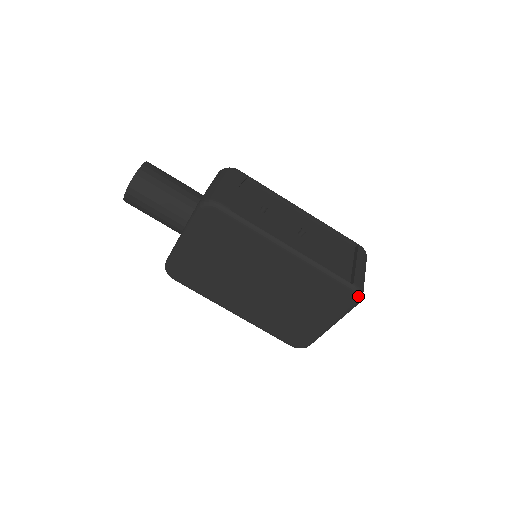
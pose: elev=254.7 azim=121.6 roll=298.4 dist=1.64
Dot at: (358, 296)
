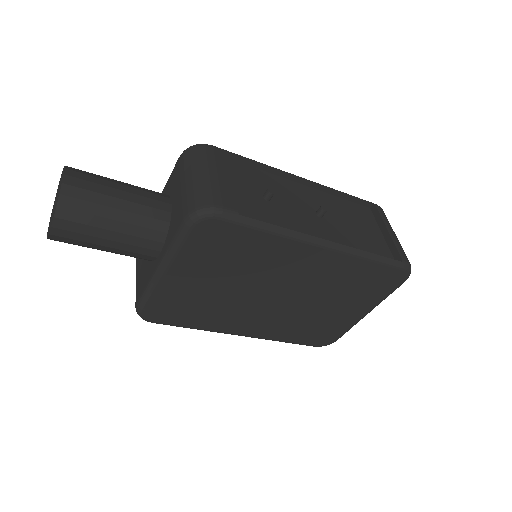
Dot at: (408, 273)
